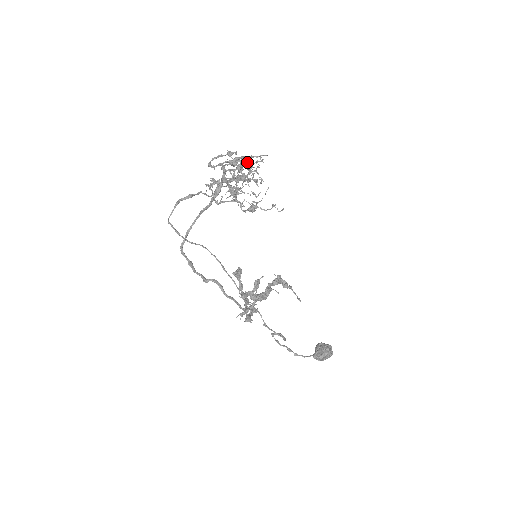
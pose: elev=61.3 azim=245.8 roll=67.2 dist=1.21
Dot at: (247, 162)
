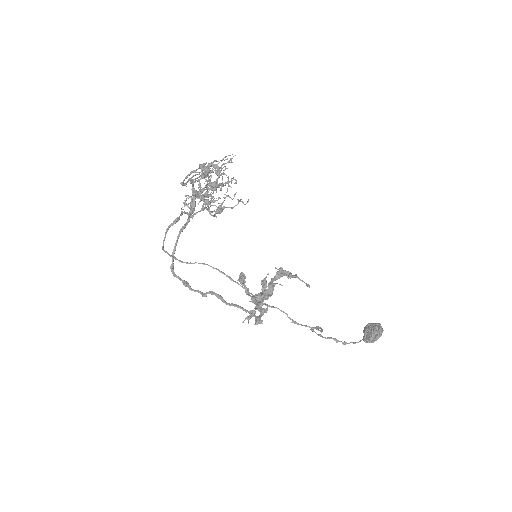
Dot at: (216, 168)
